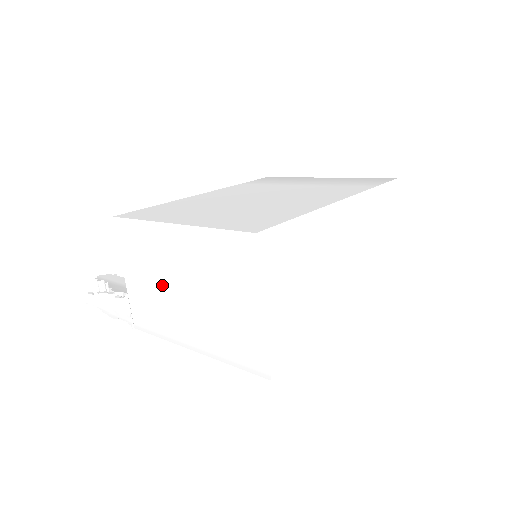
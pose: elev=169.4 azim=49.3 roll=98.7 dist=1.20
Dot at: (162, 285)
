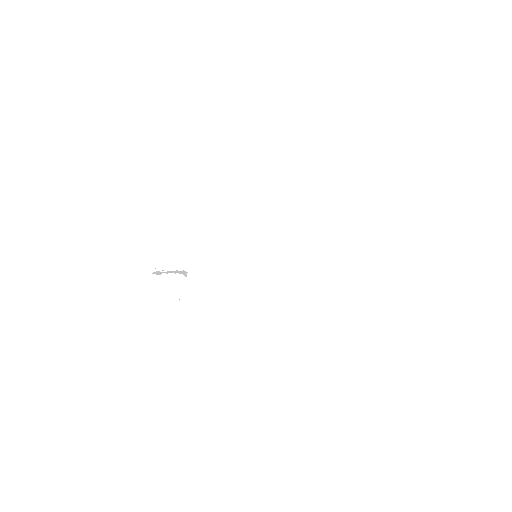
Dot at: occluded
